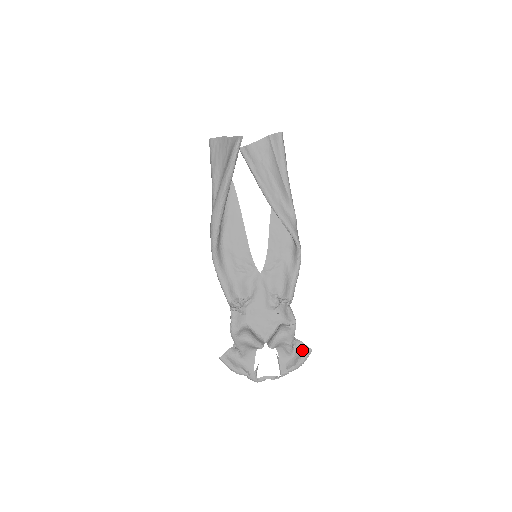
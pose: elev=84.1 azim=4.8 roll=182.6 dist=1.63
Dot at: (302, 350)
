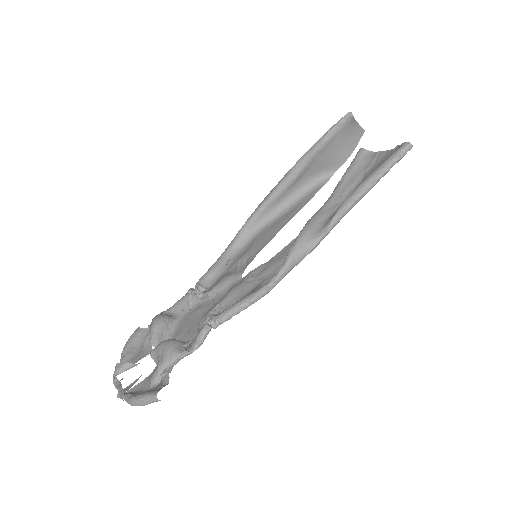
Dot at: (156, 388)
